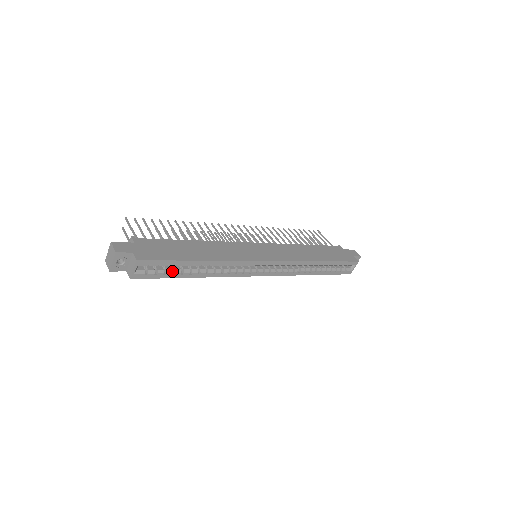
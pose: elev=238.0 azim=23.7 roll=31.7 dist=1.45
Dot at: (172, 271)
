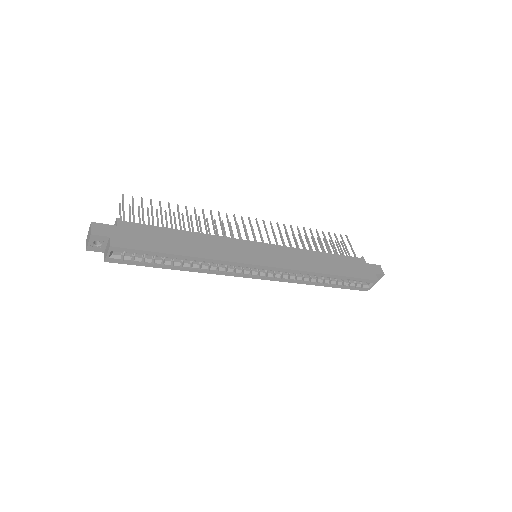
Dot at: (151, 260)
